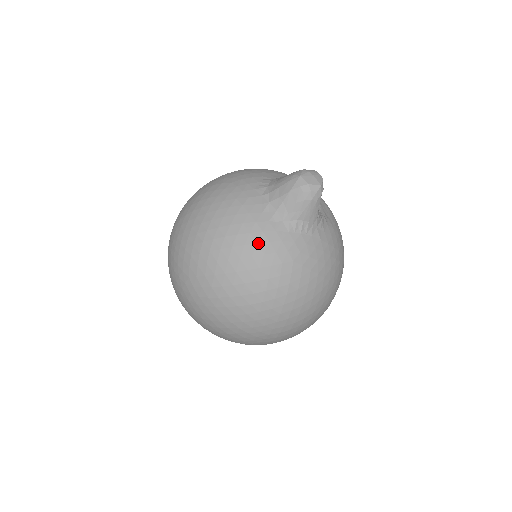
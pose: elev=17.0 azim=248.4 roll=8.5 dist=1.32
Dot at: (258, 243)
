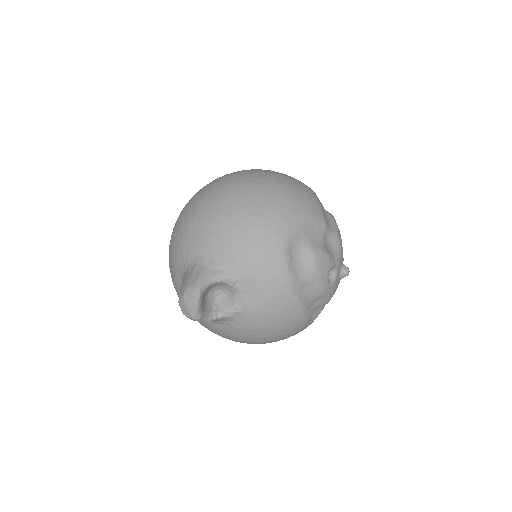
Dot at: occluded
